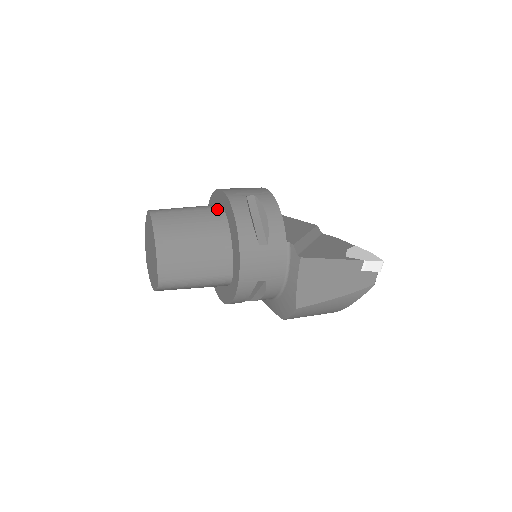
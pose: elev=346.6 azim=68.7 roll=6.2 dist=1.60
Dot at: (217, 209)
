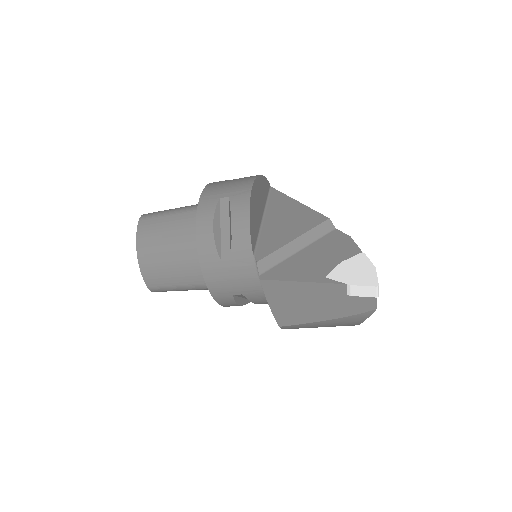
Dot at: occluded
